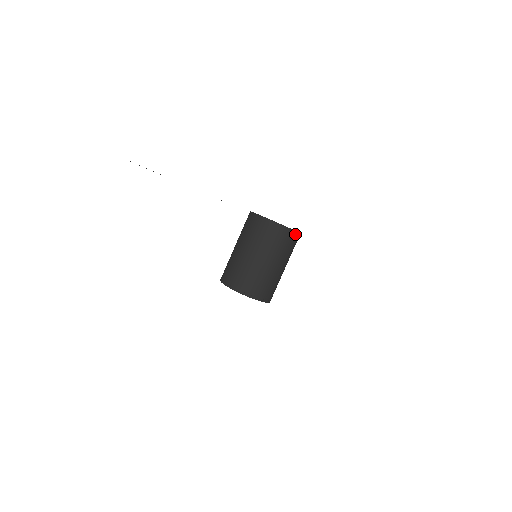
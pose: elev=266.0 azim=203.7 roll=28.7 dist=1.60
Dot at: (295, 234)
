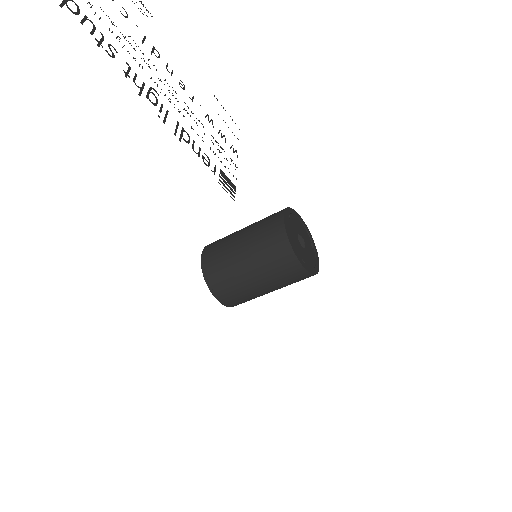
Dot at: occluded
